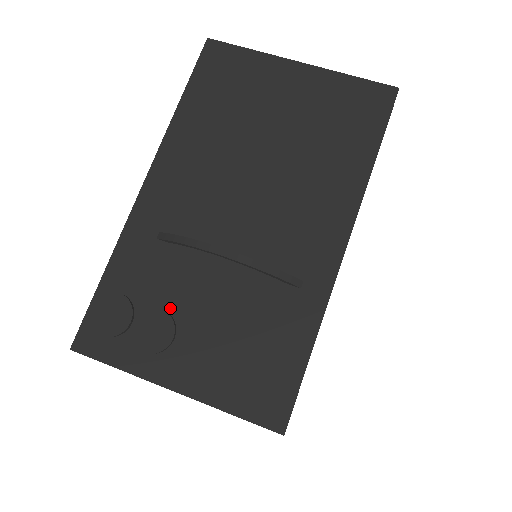
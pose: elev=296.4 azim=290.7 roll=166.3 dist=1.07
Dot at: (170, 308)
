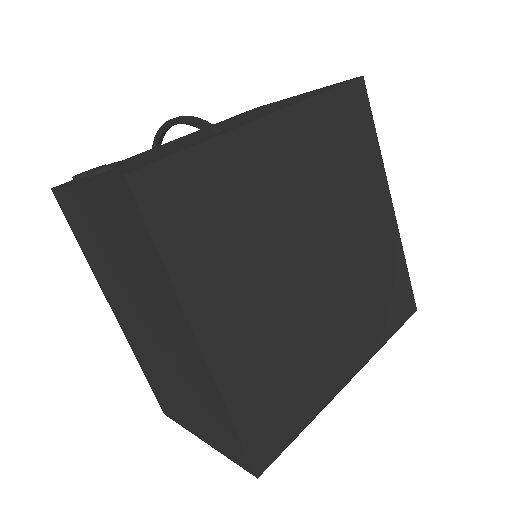
Dot at: (125, 163)
